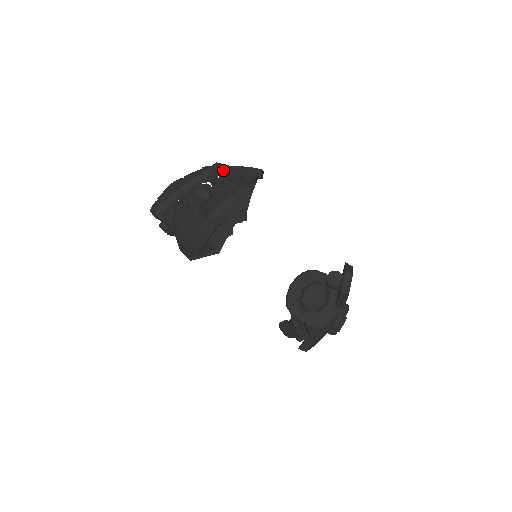
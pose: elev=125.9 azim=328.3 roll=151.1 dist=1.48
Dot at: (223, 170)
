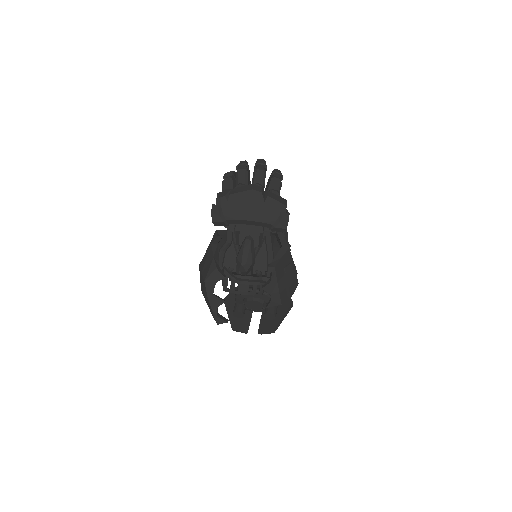
Dot at: (271, 277)
